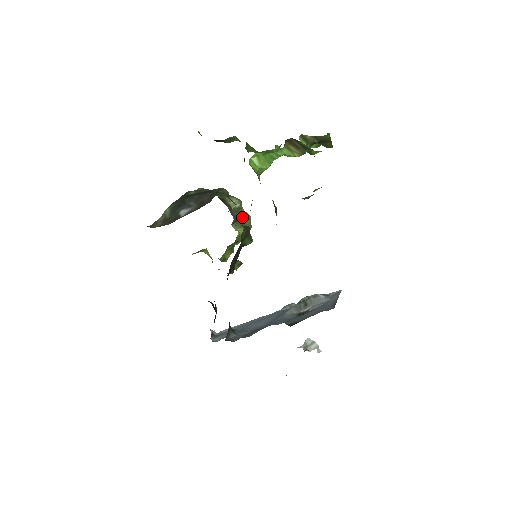
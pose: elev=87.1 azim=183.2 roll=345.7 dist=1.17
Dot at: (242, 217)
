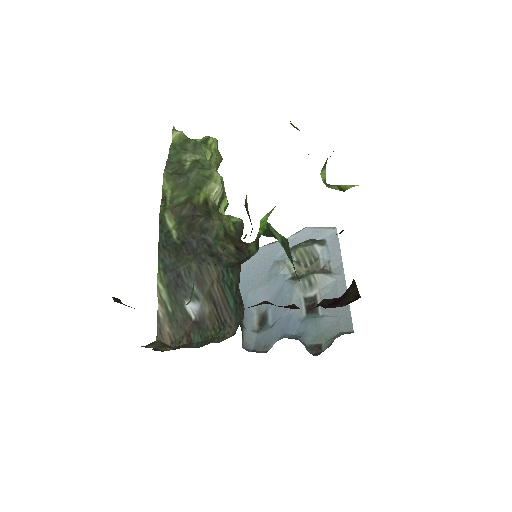
Dot at: (213, 162)
